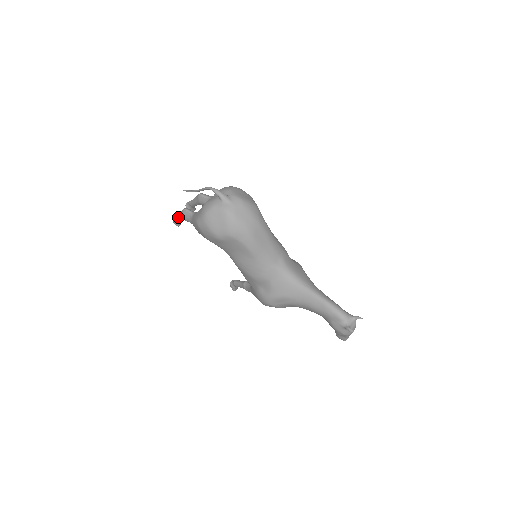
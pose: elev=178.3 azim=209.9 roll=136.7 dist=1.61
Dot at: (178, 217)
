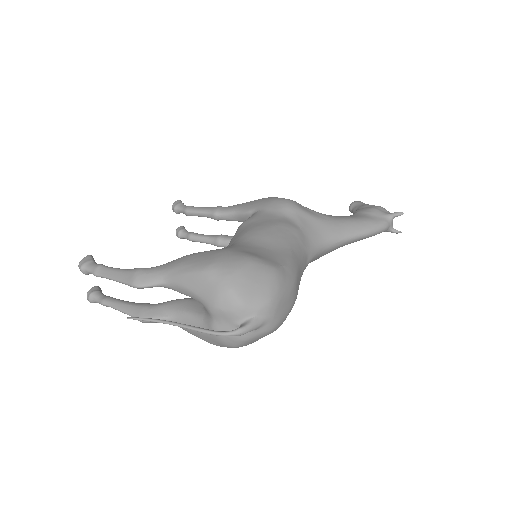
Dot at: occluded
